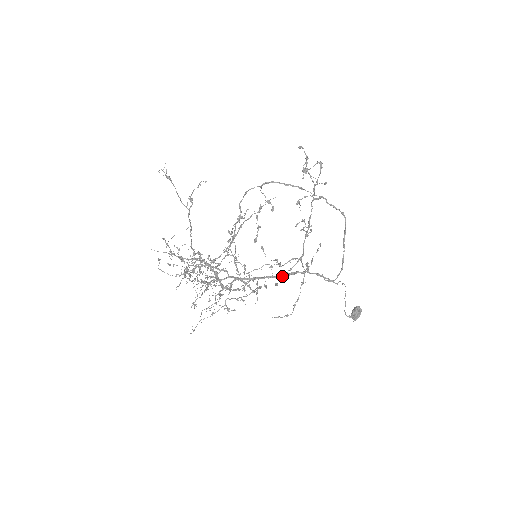
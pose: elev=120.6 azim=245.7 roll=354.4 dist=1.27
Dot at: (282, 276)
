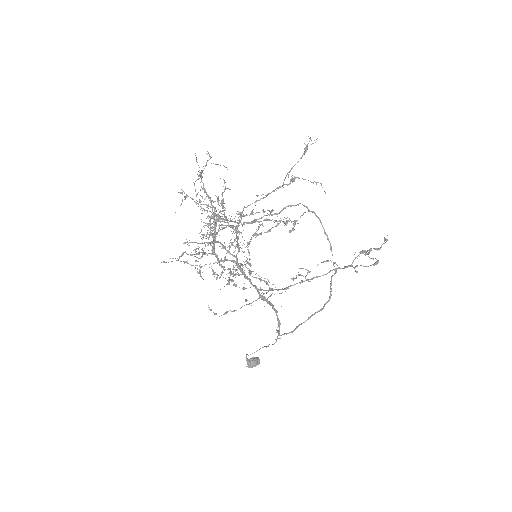
Dot at: (263, 297)
